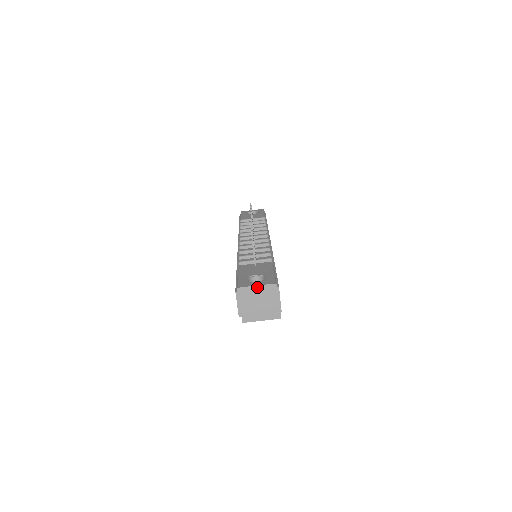
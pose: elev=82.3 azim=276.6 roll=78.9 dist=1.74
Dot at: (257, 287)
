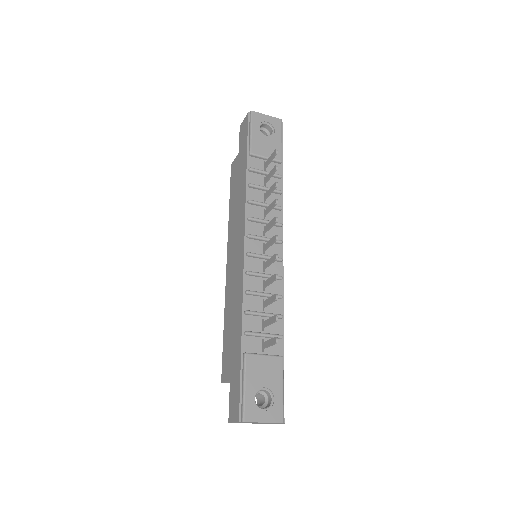
Dot at: occluded
